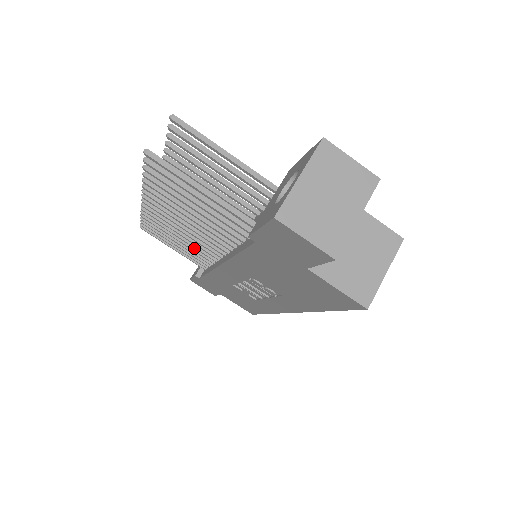
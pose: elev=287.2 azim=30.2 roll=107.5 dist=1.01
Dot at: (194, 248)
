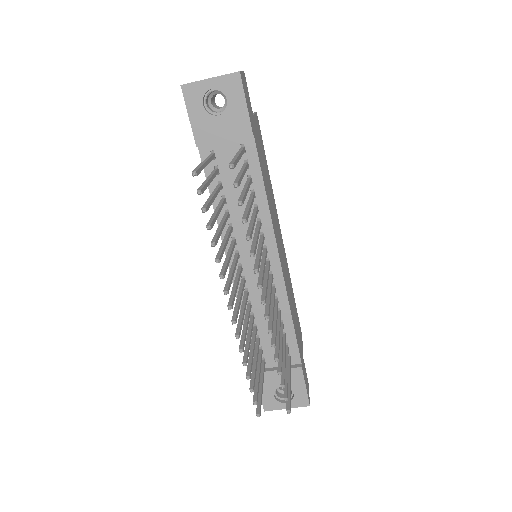
Dot at: (225, 223)
